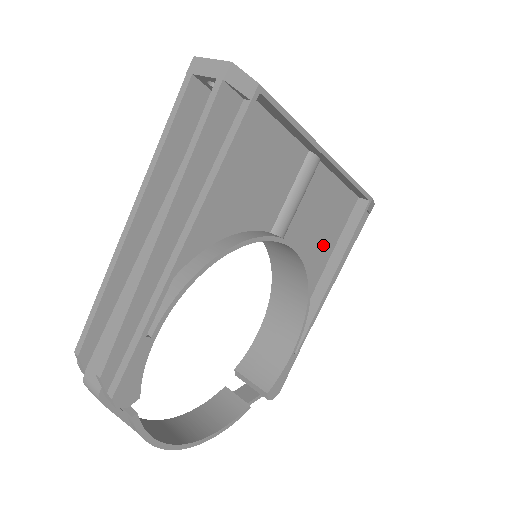
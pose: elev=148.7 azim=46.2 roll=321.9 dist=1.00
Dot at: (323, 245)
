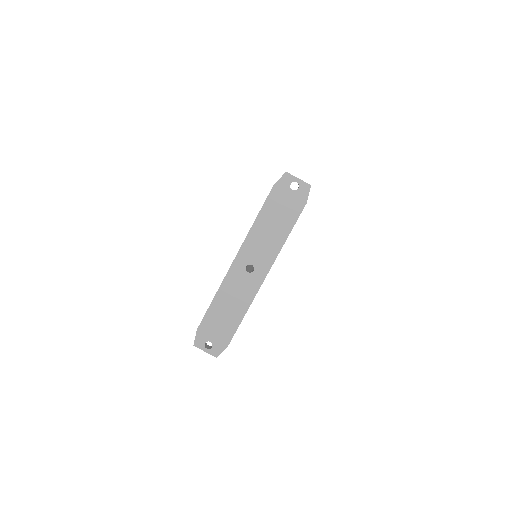
Dot at: occluded
